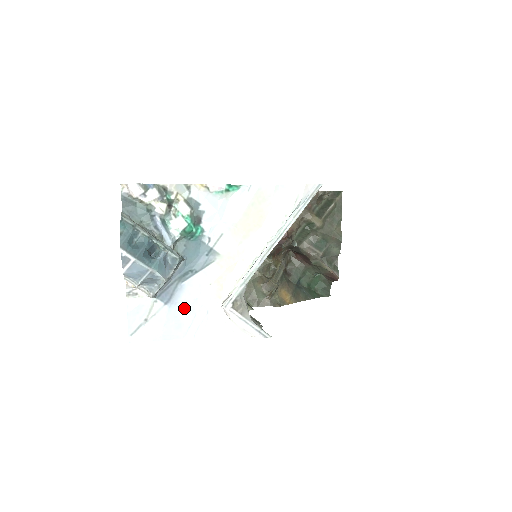
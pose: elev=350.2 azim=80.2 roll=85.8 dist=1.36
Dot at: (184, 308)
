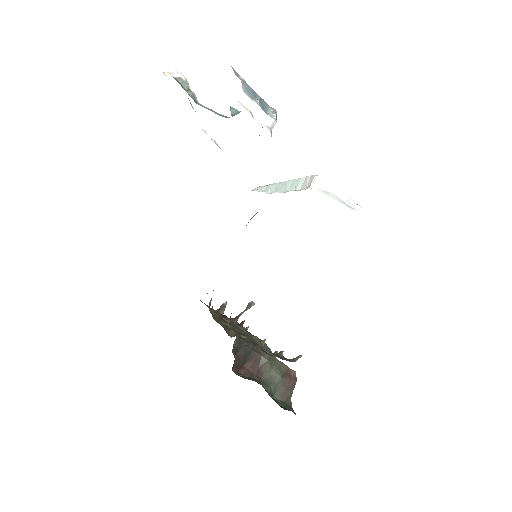
Dot at: occluded
